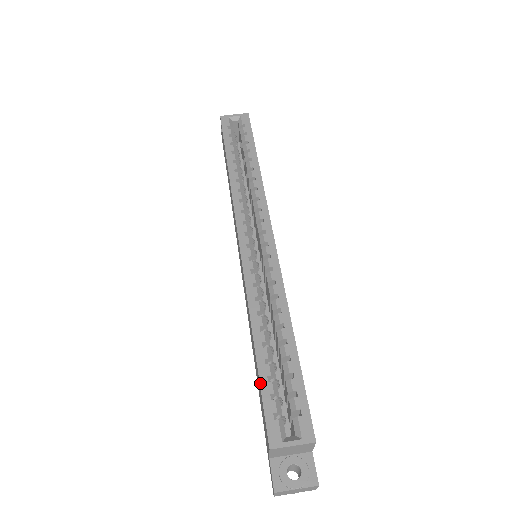
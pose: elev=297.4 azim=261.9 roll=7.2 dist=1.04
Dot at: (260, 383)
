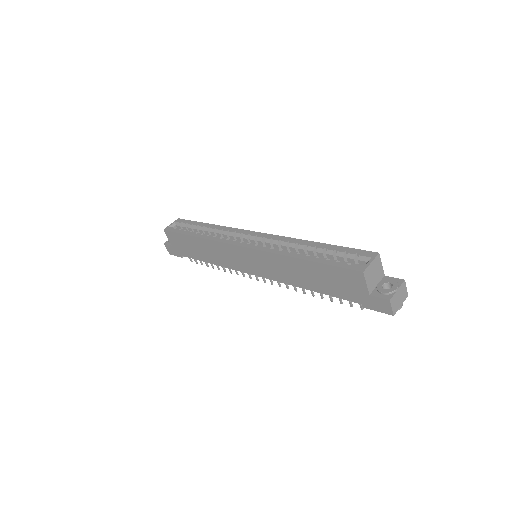
Dot at: (325, 264)
